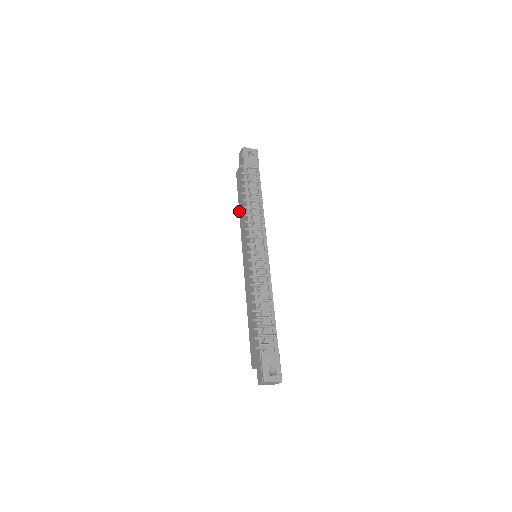
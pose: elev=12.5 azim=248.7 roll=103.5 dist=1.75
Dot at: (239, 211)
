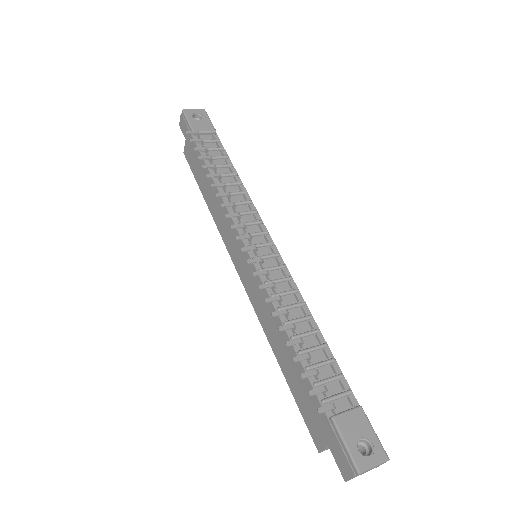
Dot at: occluded
